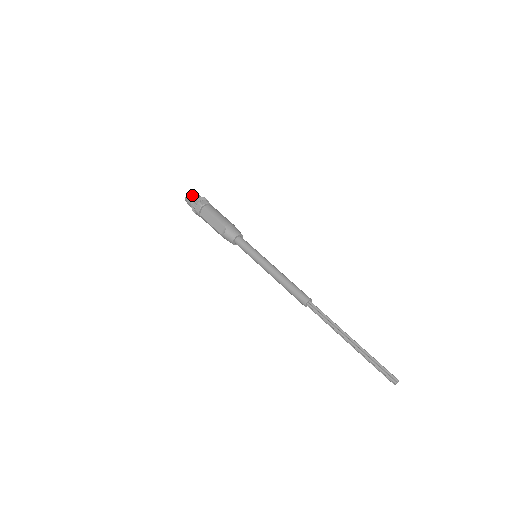
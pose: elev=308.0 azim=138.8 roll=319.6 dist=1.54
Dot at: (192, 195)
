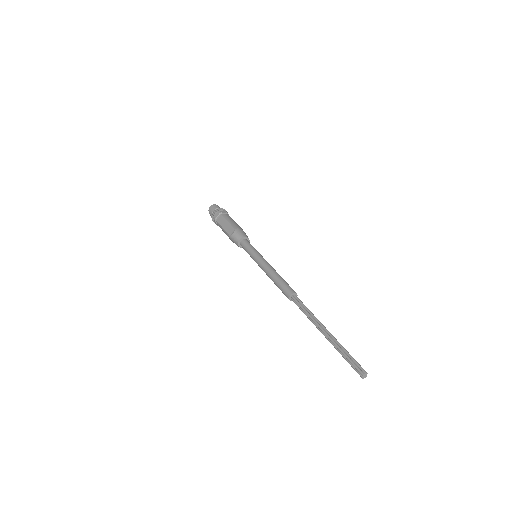
Dot at: (215, 206)
